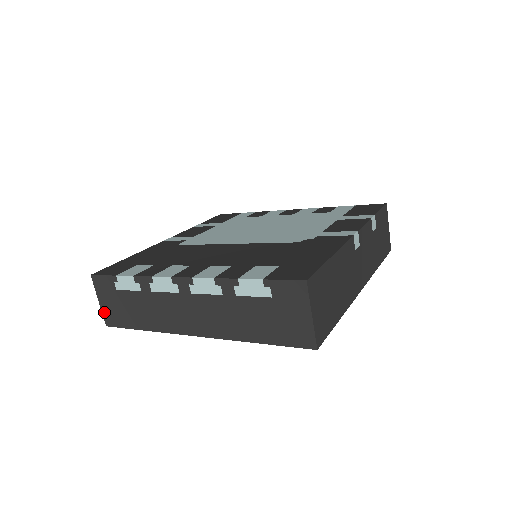
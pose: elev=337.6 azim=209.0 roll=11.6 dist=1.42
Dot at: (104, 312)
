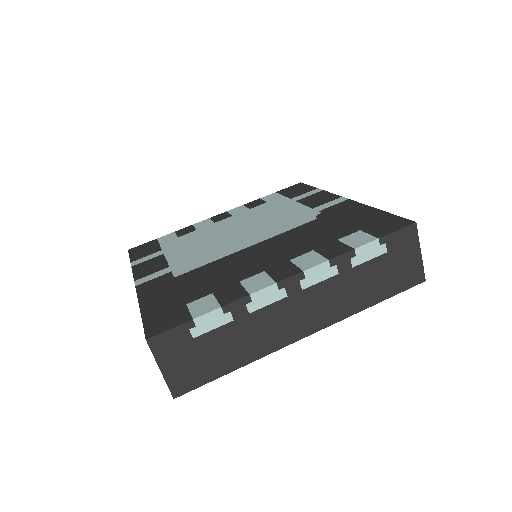
Dot at: (170, 381)
